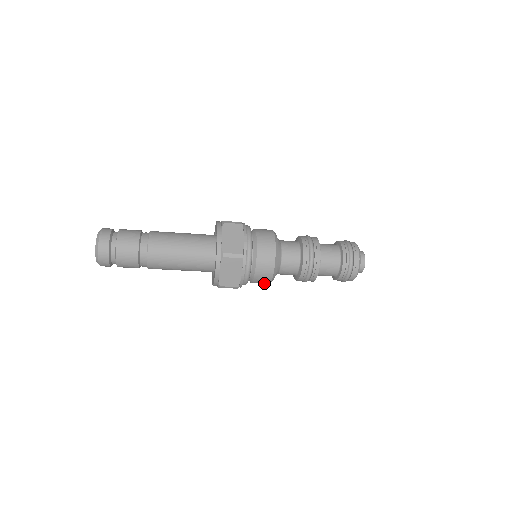
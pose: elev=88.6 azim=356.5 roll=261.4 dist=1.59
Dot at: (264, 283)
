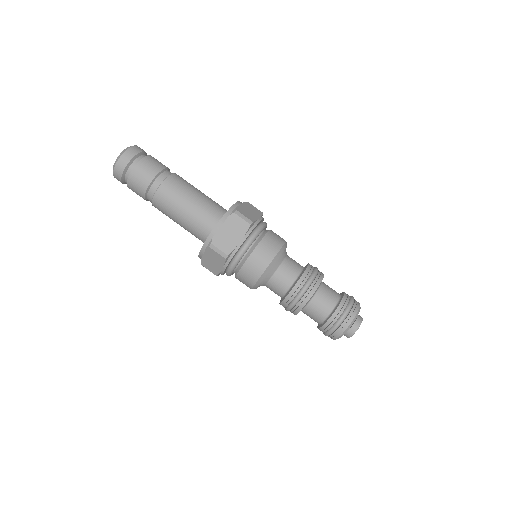
Dot at: occluded
